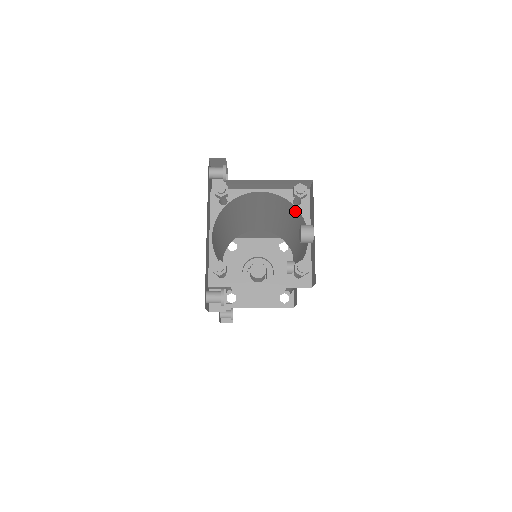
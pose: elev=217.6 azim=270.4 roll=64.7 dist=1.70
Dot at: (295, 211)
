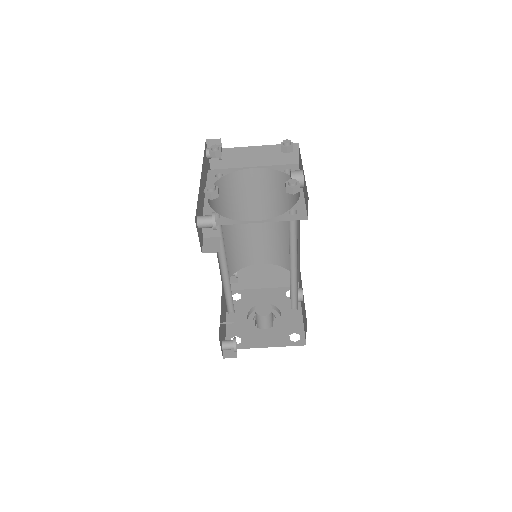
Dot at: occluded
